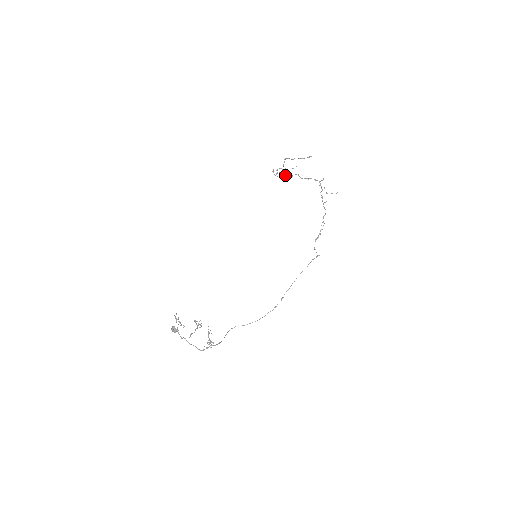
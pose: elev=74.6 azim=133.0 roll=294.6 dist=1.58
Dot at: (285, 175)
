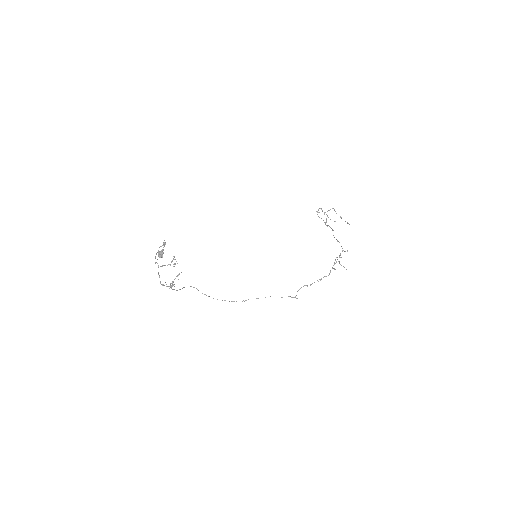
Dot at: occluded
